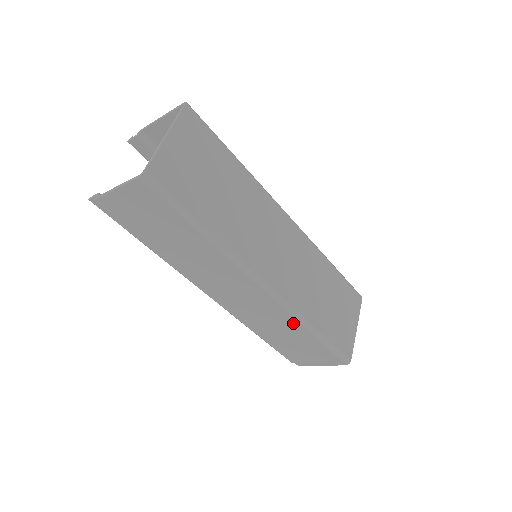
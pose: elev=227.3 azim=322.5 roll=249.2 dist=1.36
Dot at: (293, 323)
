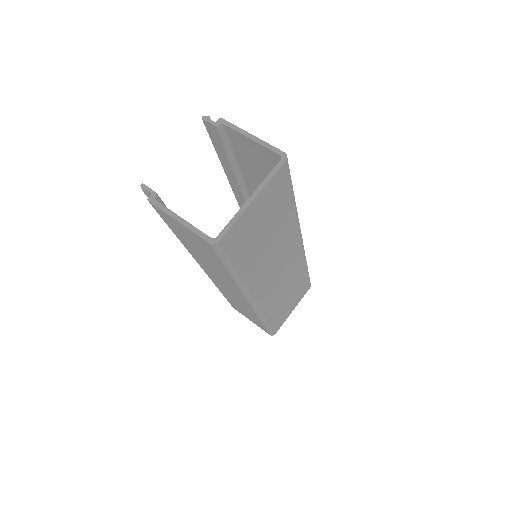
Dot at: (253, 314)
